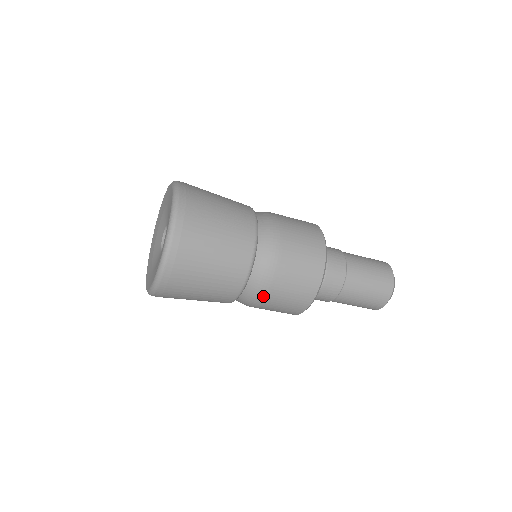
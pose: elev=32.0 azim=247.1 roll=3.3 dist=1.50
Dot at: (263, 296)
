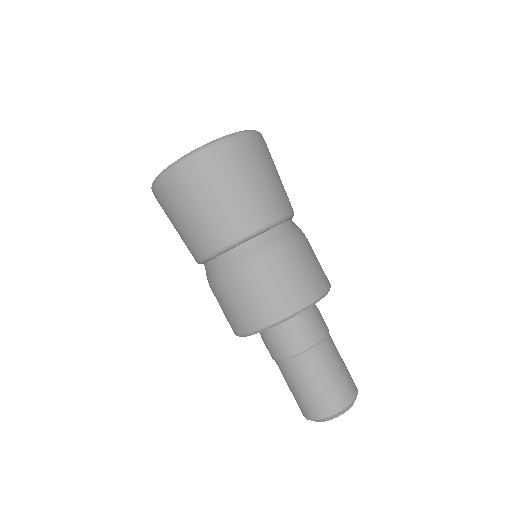
Dot at: (304, 237)
